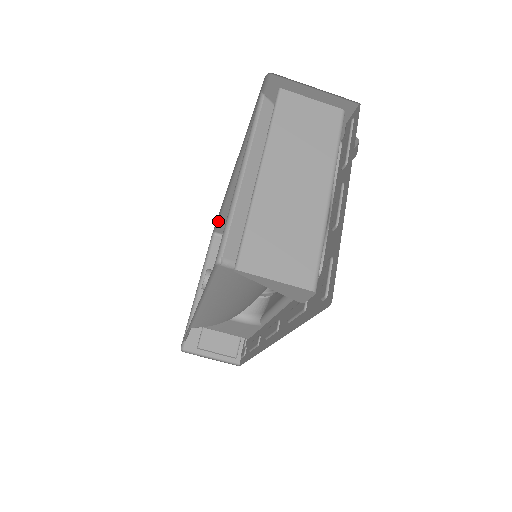
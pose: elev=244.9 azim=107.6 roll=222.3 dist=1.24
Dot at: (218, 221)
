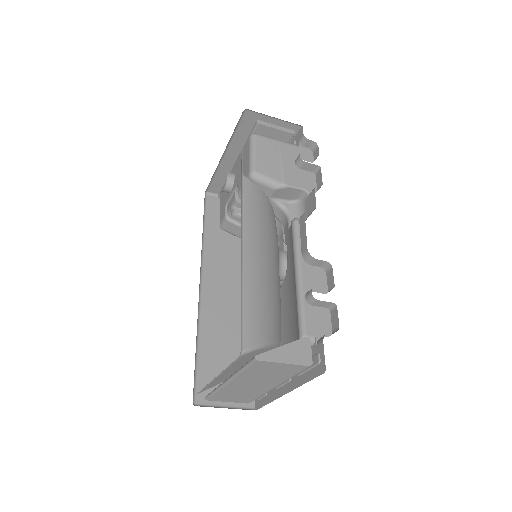
Dot at: occluded
